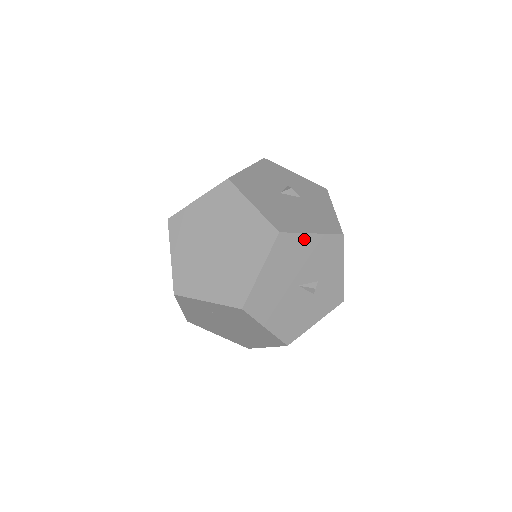
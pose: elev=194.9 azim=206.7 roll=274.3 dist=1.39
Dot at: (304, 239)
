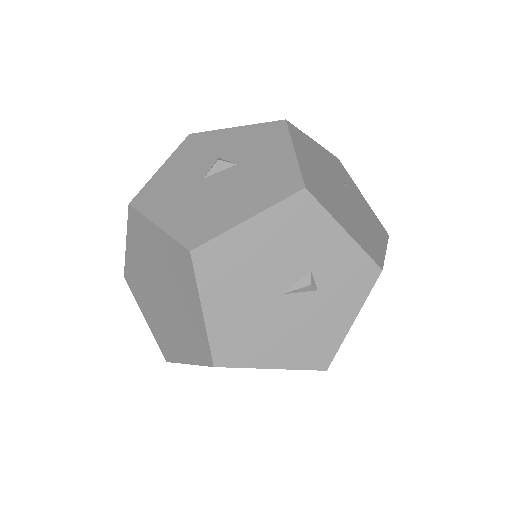
Dot at: (239, 235)
